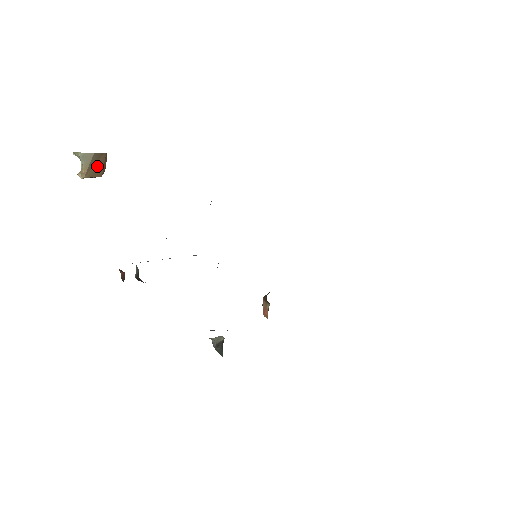
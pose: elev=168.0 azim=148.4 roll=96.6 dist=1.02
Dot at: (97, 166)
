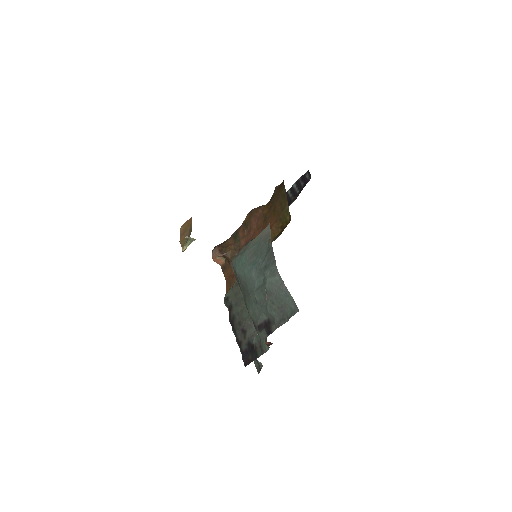
Dot at: (188, 232)
